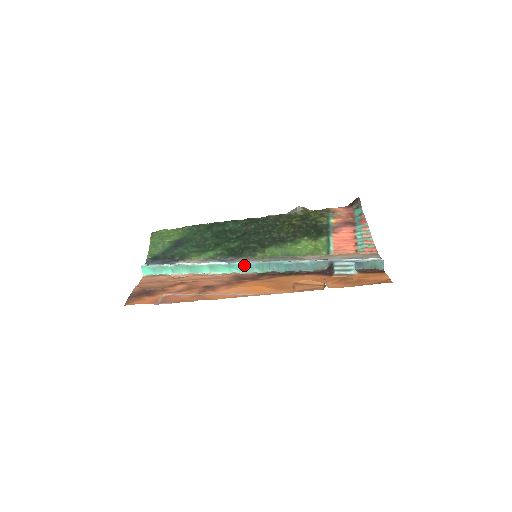
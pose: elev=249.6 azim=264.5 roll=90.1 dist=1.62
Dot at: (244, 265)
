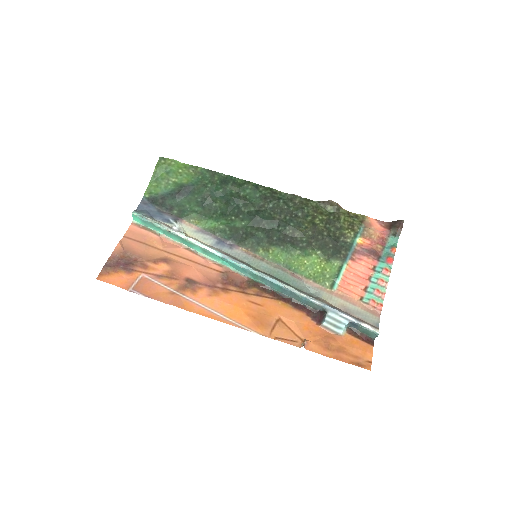
Dot at: (238, 266)
